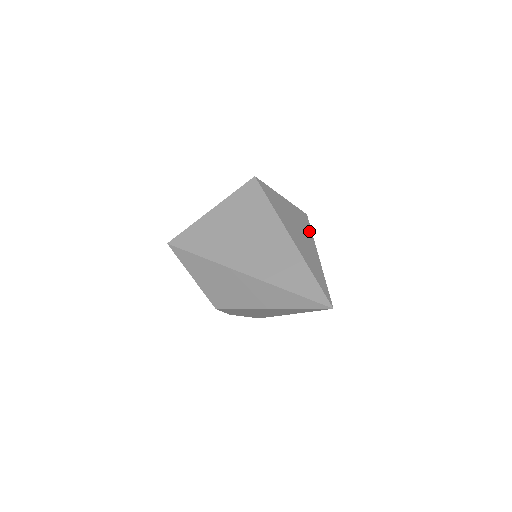
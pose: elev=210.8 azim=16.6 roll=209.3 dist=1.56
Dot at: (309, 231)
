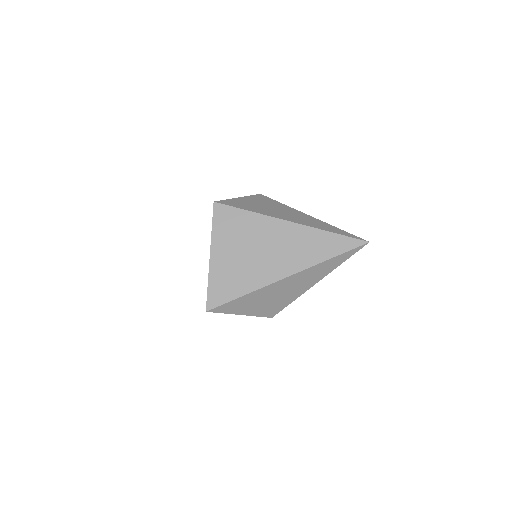
Dot at: (282, 205)
